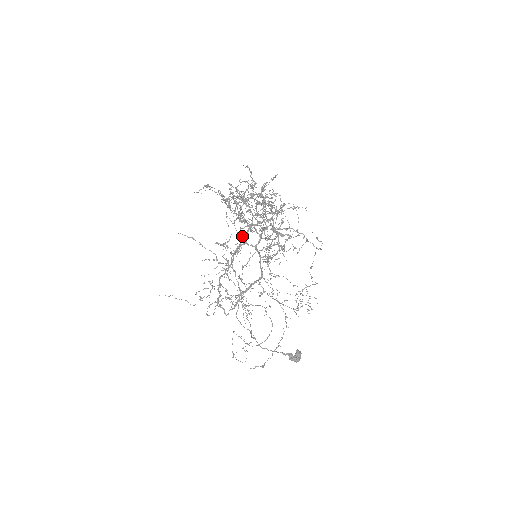
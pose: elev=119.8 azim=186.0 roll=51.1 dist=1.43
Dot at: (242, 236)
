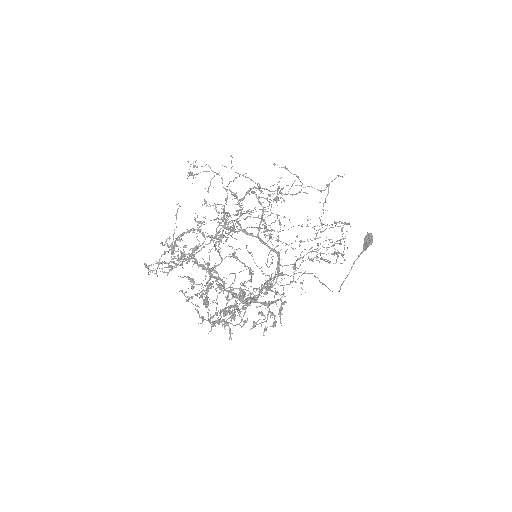
Dot at: occluded
